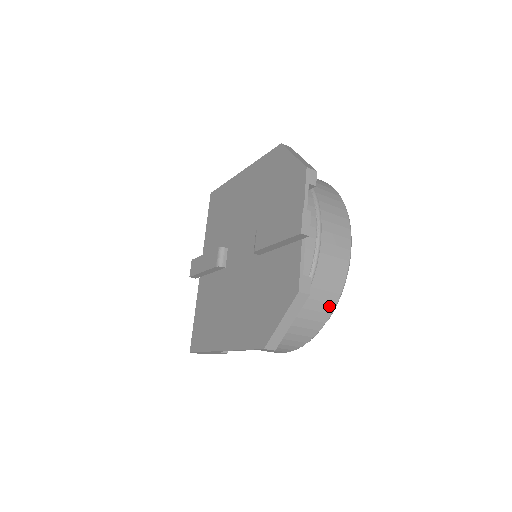
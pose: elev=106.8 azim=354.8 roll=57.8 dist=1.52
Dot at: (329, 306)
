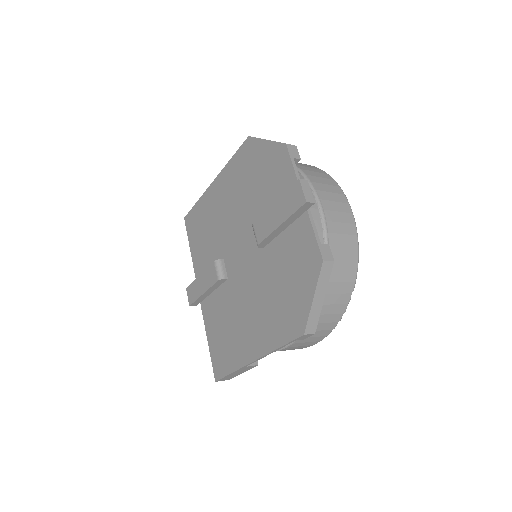
Dot at: (351, 274)
